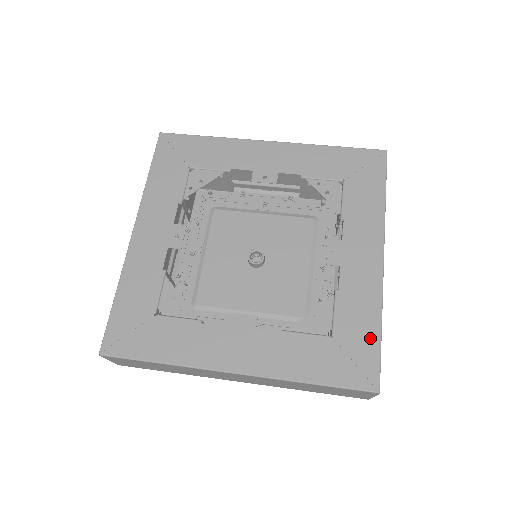
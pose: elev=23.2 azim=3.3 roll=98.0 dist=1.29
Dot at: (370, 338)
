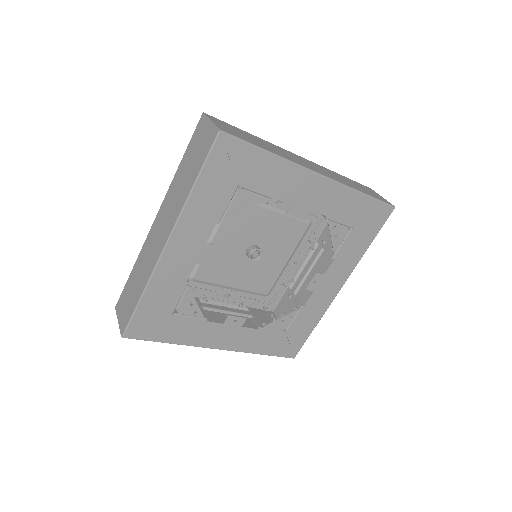
Dot at: (306, 334)
